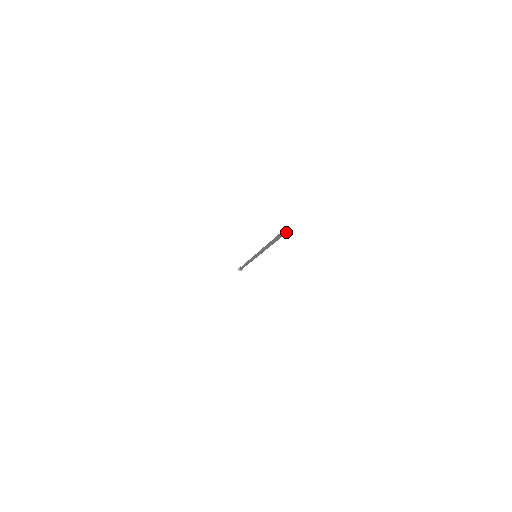
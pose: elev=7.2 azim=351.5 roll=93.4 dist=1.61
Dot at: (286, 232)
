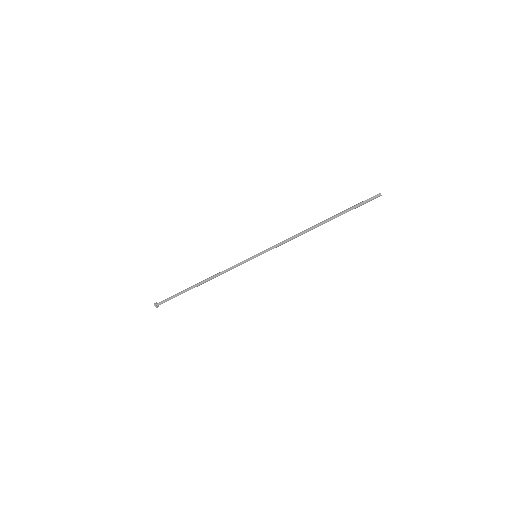
Dot at: occluded
